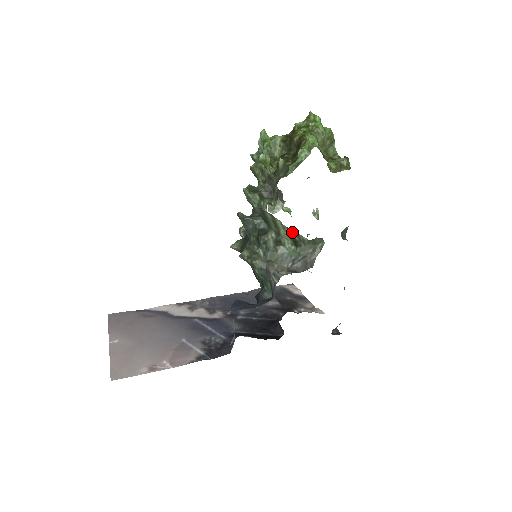
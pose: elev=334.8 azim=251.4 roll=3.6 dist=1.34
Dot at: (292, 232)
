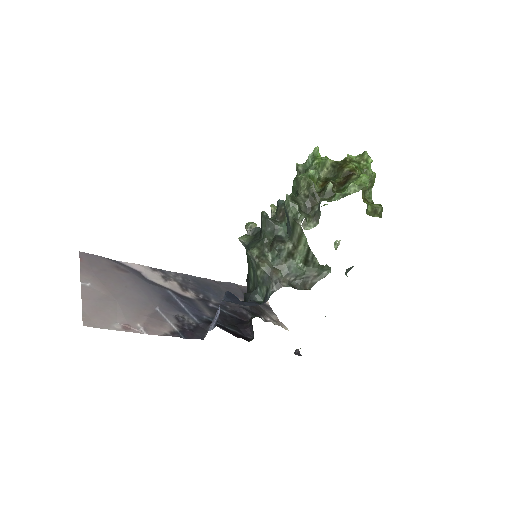
Dot at: (310, 252)
